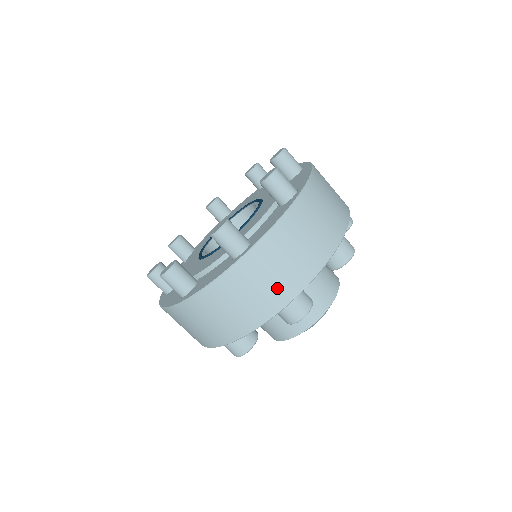
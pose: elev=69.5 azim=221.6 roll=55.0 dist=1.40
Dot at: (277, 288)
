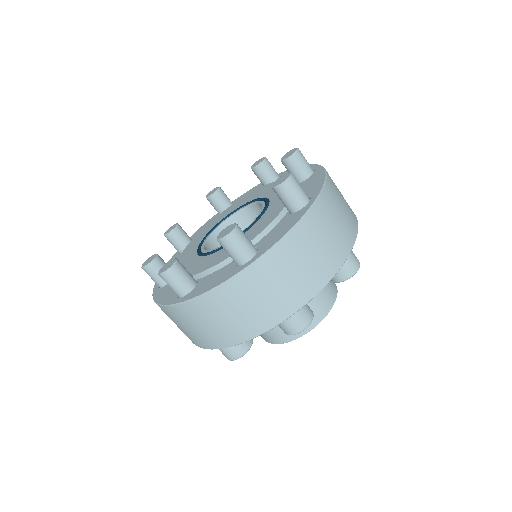
Dot at: (205, 336)
